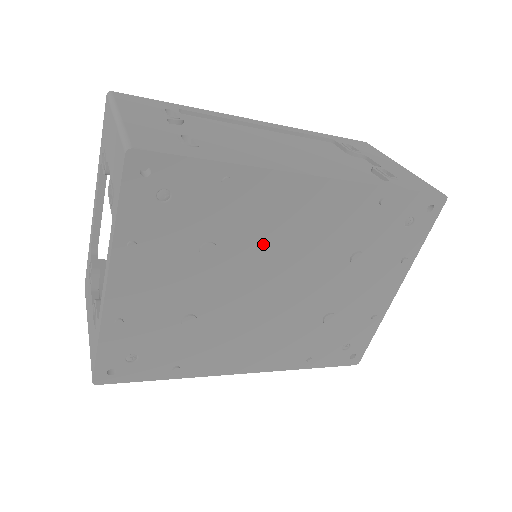
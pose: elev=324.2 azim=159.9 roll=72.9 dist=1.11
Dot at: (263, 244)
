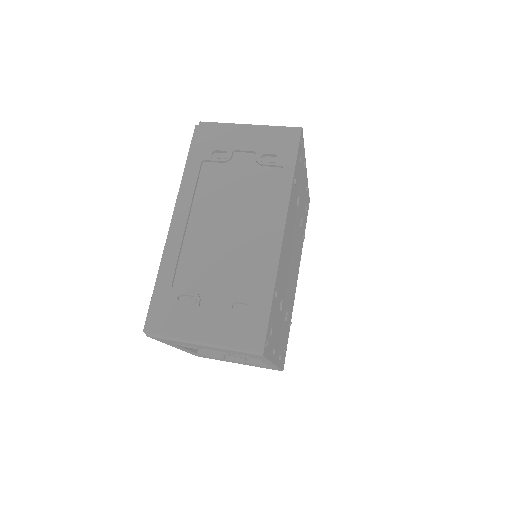
Dot at: (286, 269)
